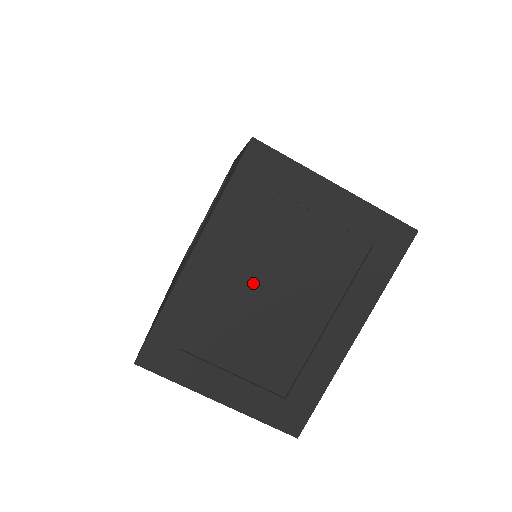
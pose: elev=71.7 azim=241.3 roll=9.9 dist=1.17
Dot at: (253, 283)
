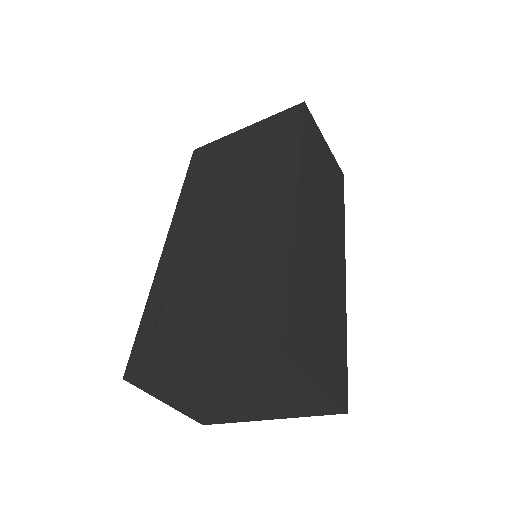
Dot at: (227, 386)
